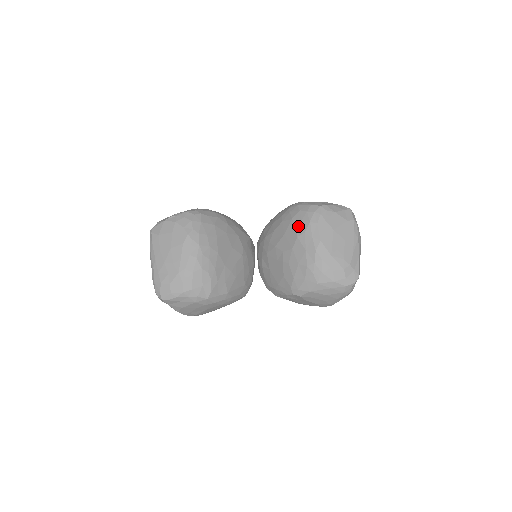
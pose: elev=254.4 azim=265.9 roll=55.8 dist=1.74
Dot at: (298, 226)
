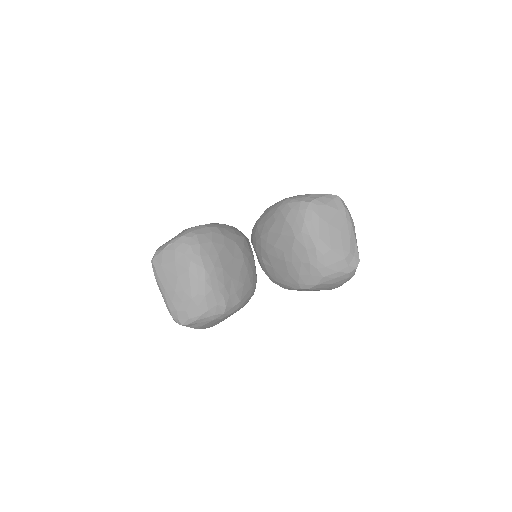
Dot at: (293, 226)
